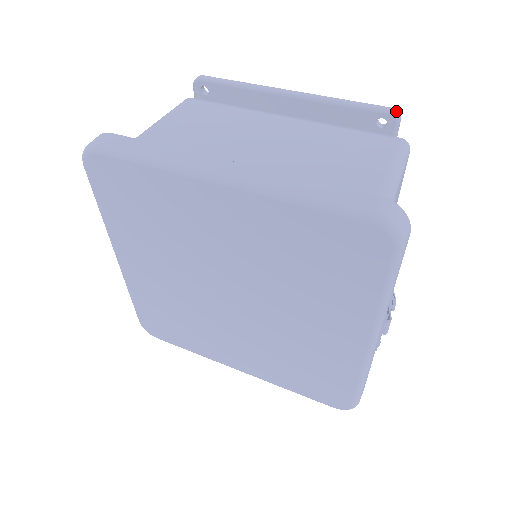
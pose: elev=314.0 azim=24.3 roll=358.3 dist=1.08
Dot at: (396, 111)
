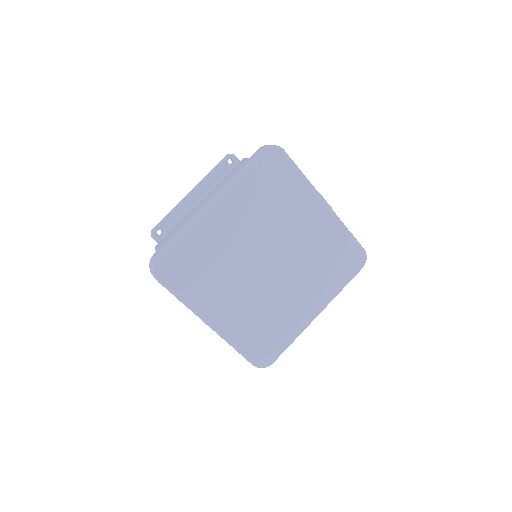
Dot at: (229, 154)
